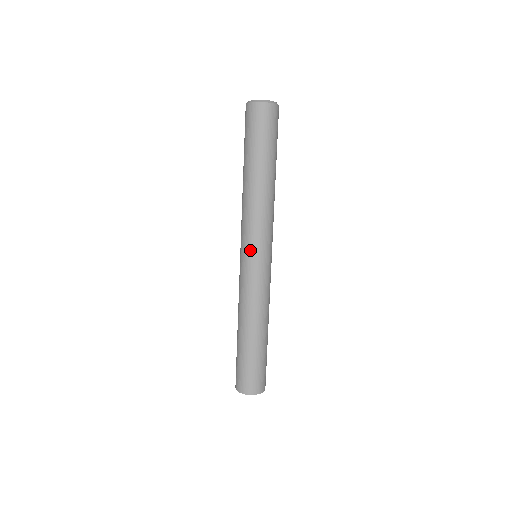
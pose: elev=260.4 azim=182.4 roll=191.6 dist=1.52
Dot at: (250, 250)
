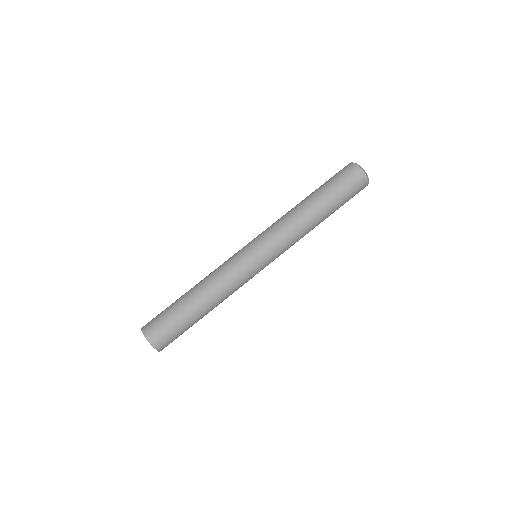
Dot at: (256, 243)
